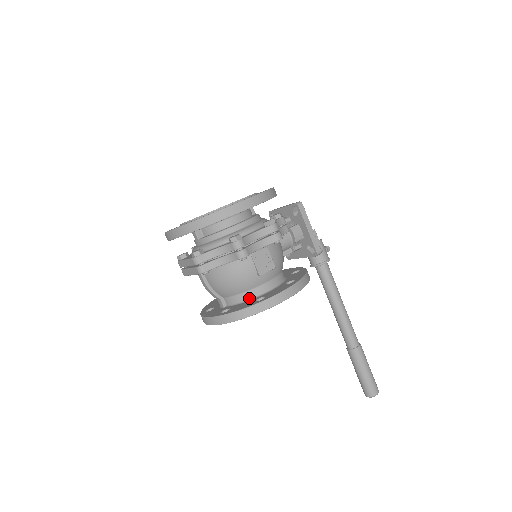
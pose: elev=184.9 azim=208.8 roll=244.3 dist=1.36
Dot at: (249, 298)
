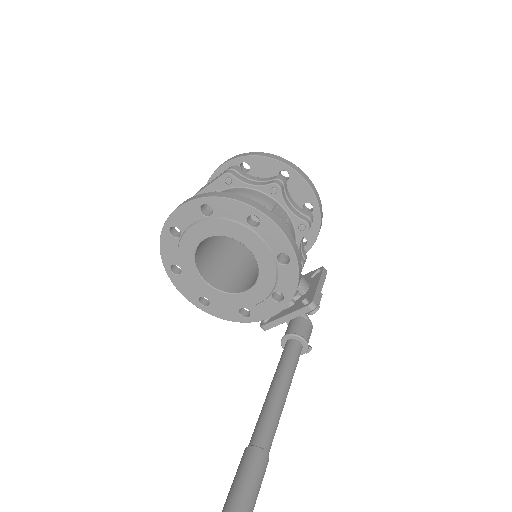
Dot at: occluded
